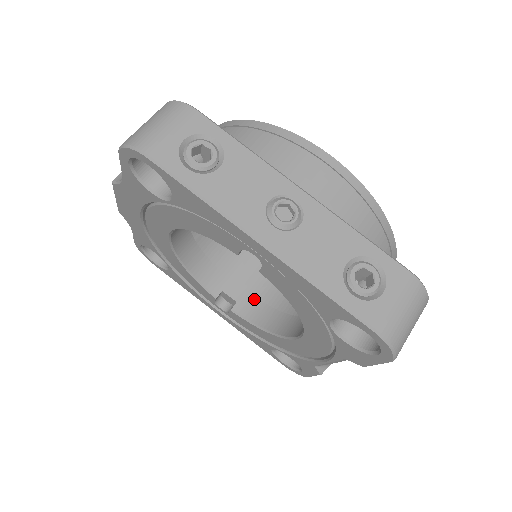
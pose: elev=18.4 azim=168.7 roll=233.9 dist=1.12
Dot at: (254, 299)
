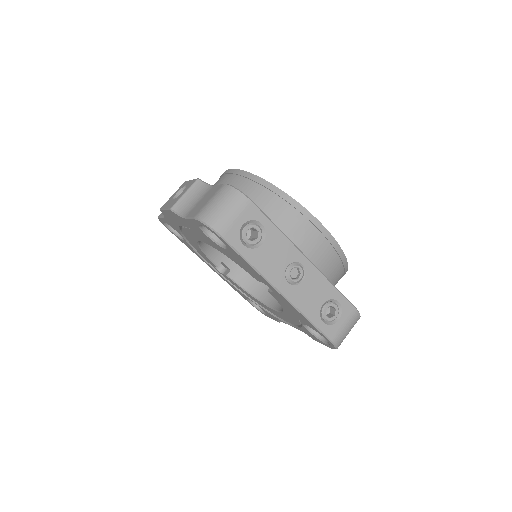
Dot at: (243, 269)
